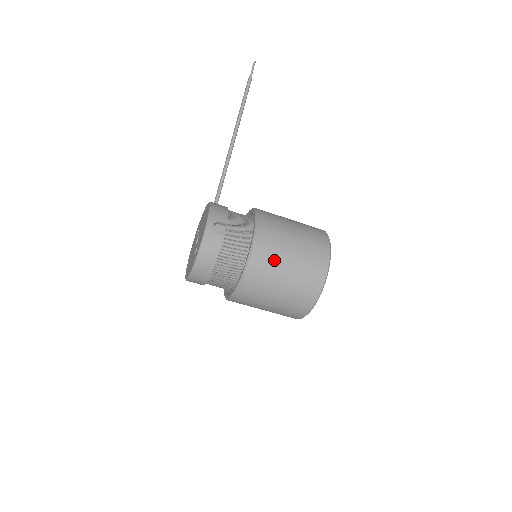
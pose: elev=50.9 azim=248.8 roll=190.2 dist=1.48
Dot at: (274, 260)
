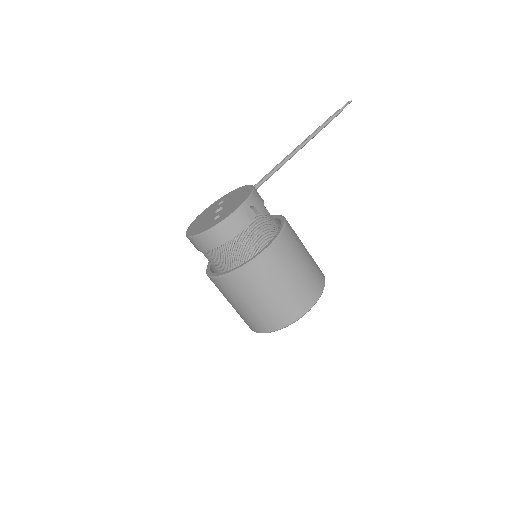
Dot at: (279, 270)
